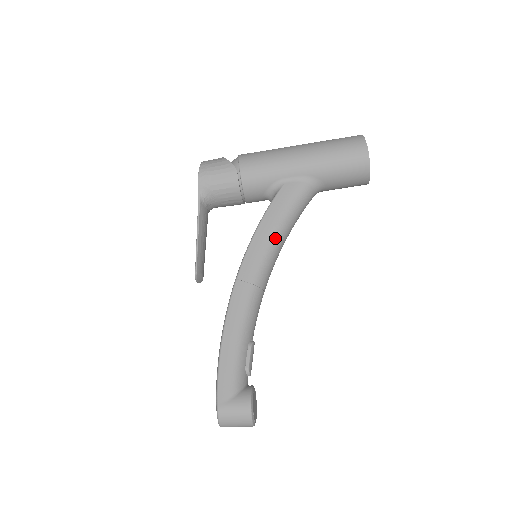
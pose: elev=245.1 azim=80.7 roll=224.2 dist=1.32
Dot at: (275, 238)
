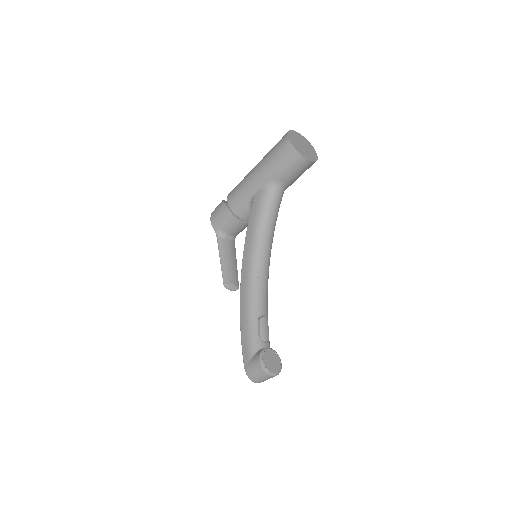
Dot at: (257, 238)
